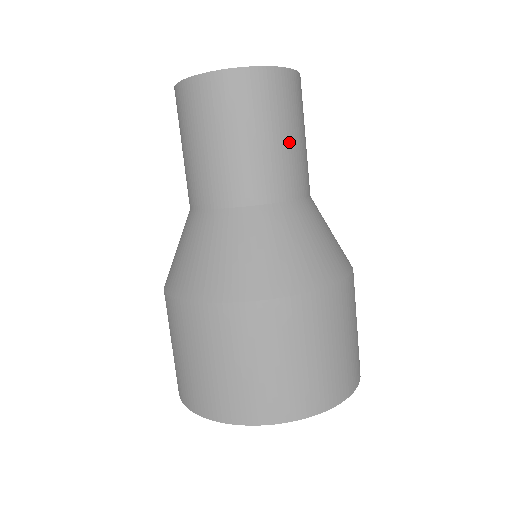
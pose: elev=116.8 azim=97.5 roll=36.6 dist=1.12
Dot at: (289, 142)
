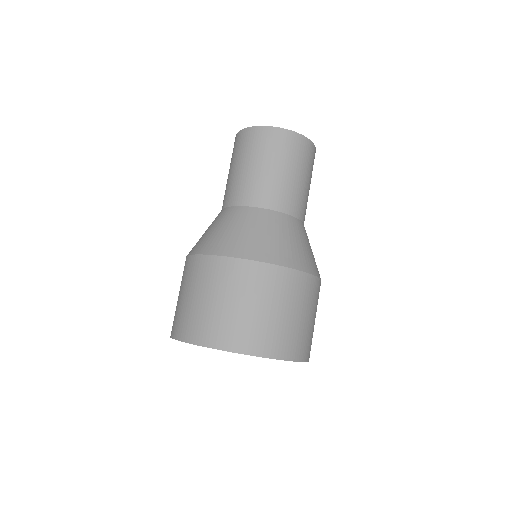
Dot at: (284, 175)
